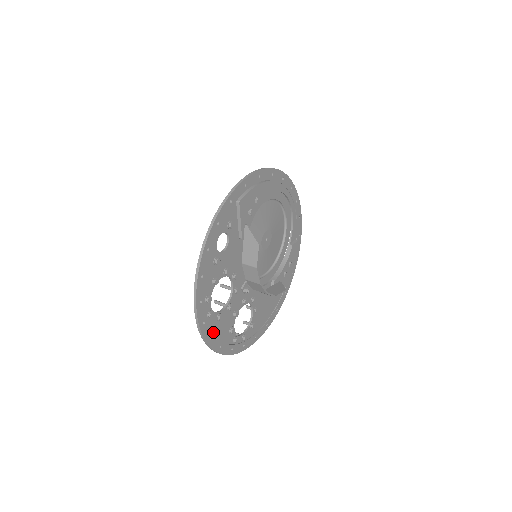
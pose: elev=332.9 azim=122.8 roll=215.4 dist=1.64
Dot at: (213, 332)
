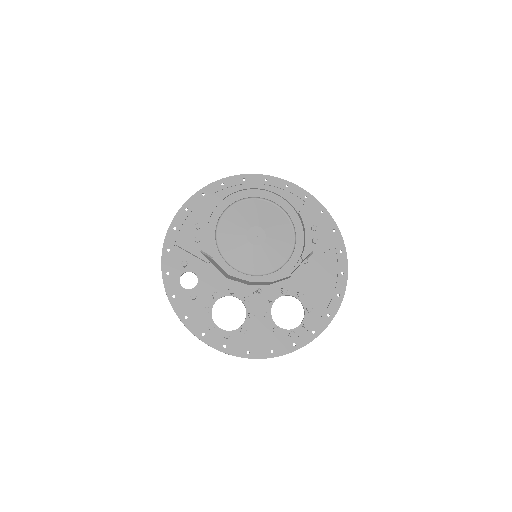
Dot at: (248, 345)
